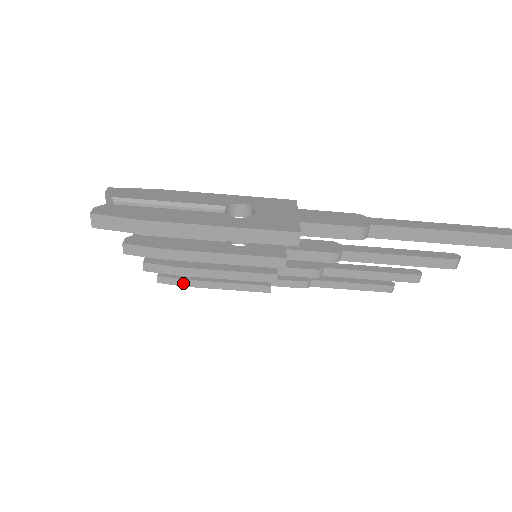
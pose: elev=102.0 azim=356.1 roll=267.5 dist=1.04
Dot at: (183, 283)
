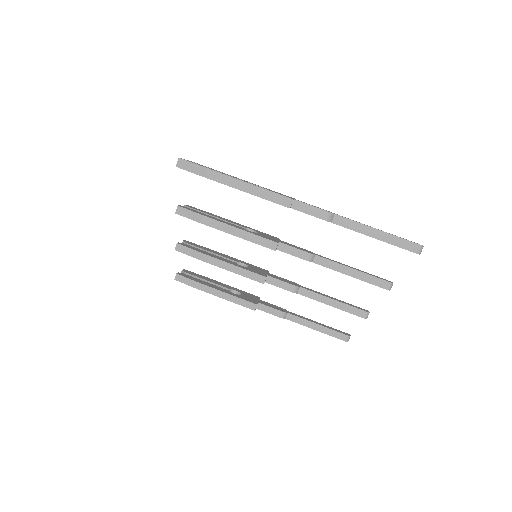
Dot at: (193, 284)
